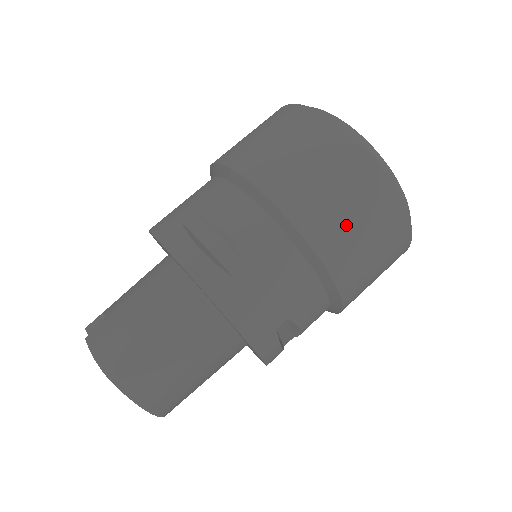
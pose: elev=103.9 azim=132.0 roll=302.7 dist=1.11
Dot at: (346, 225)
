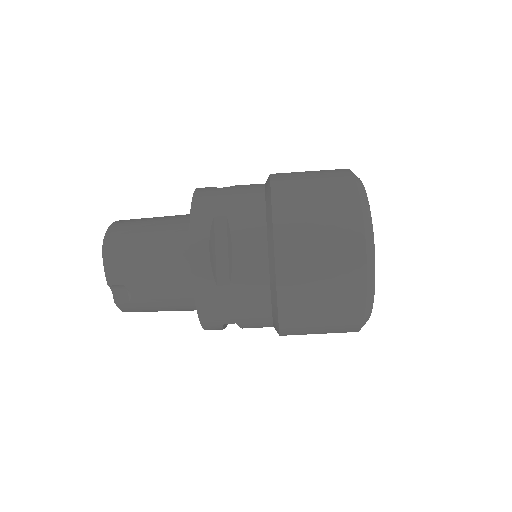
Dot at: occluded
